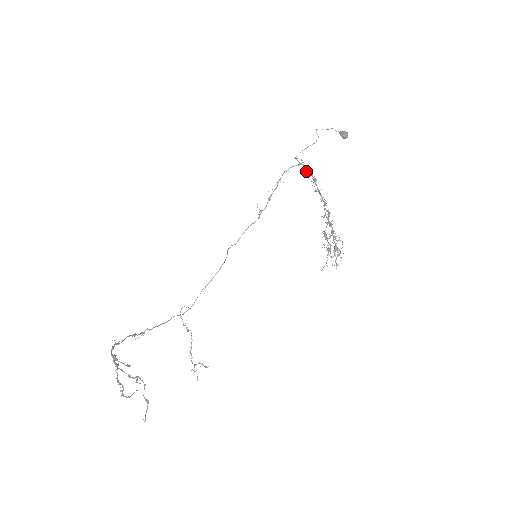
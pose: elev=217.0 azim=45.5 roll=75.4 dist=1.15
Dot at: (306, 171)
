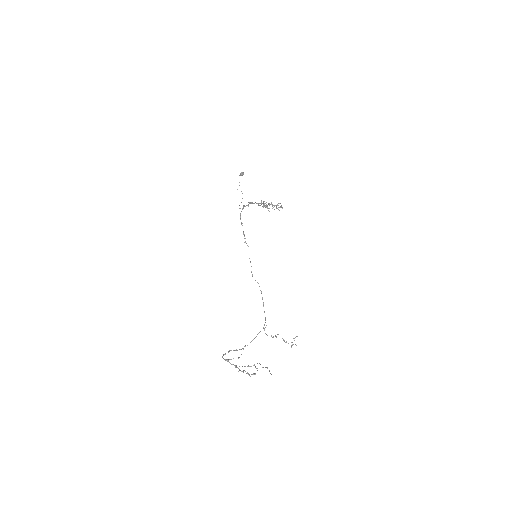
Dot at: occluded
